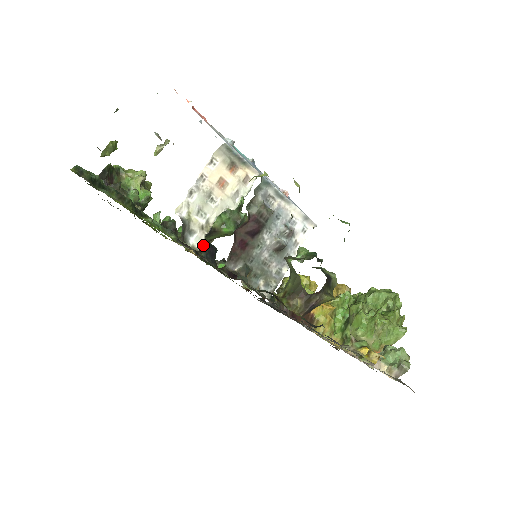
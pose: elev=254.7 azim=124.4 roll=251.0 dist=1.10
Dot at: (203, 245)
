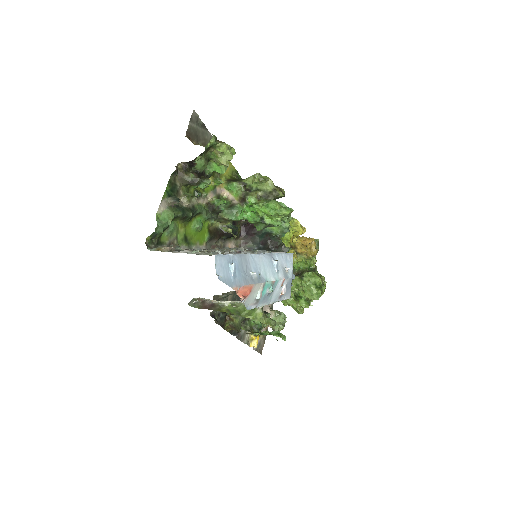
Dot at: (229, 233)
